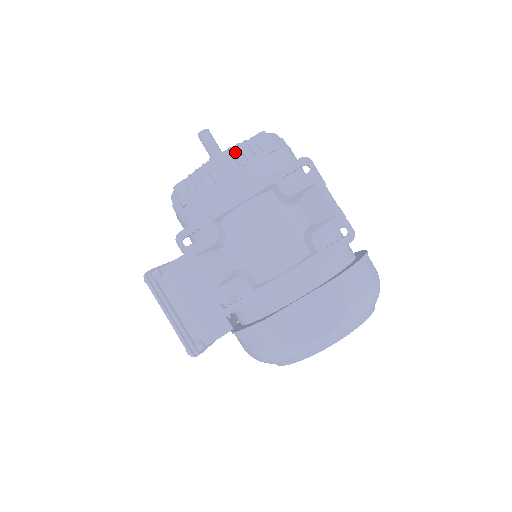
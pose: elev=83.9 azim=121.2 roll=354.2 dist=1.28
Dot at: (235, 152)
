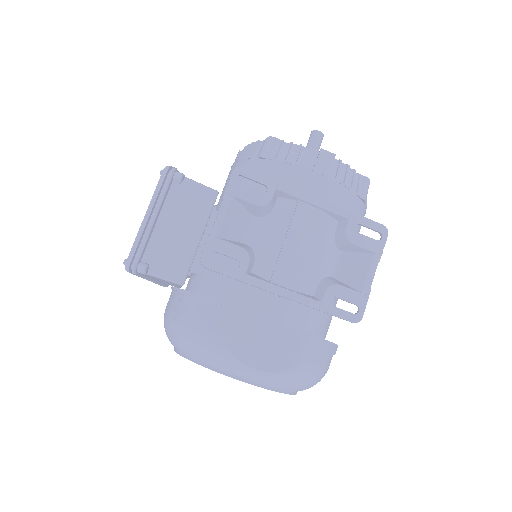
Dot at: (341, 167)
